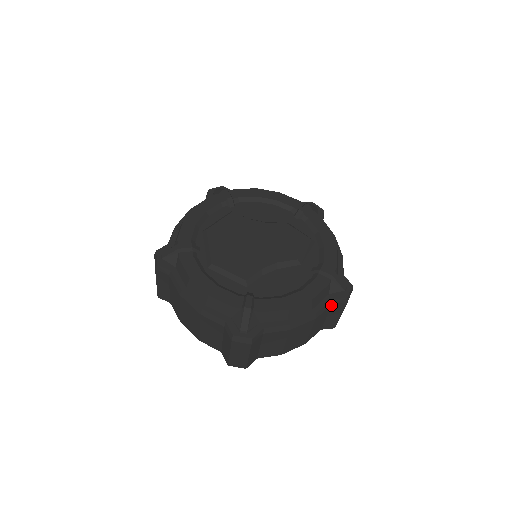
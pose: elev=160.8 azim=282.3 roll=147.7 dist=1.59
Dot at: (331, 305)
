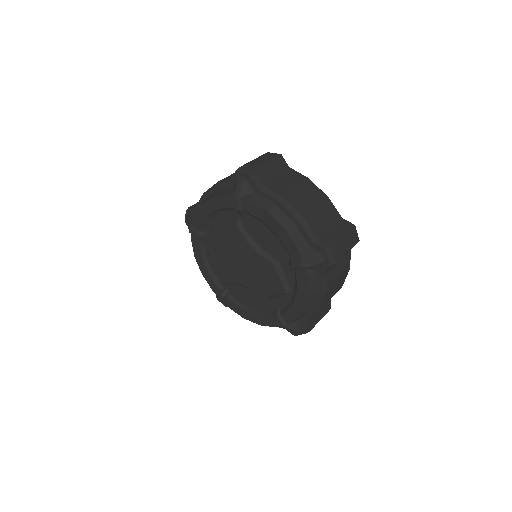
Dot at: occluded
